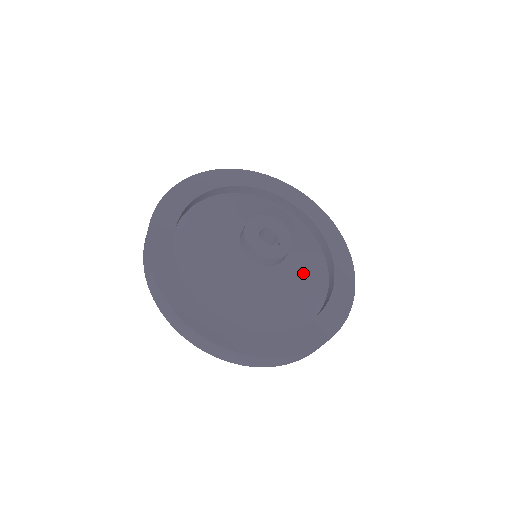
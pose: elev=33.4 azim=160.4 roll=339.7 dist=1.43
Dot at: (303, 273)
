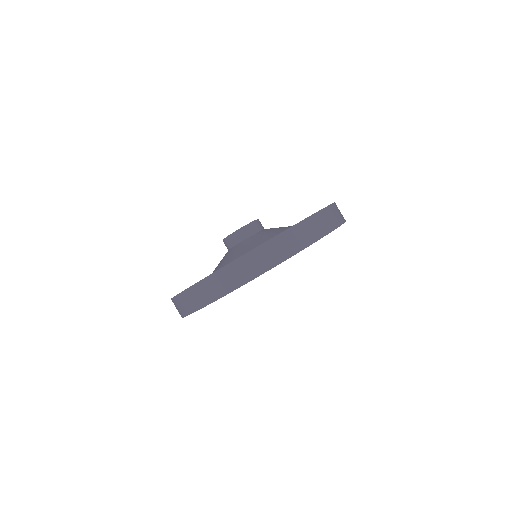
Dot at: (265, 239)
